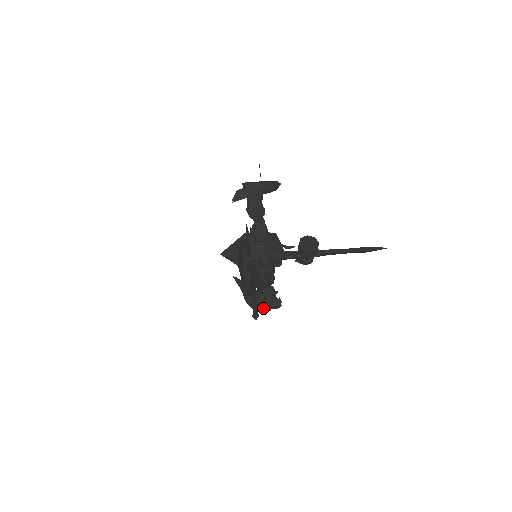
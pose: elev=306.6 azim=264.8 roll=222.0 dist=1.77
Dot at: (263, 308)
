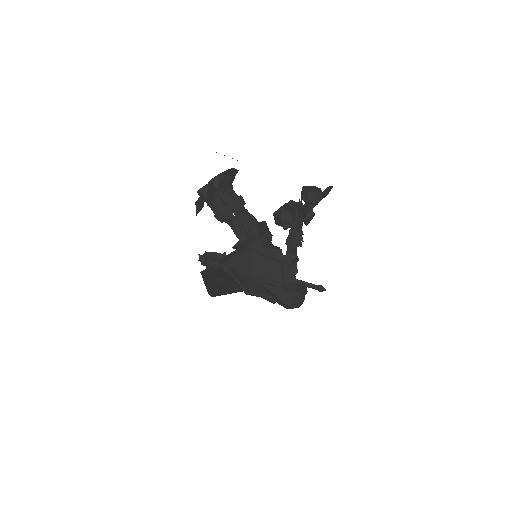
Dot at: (303, 296)
